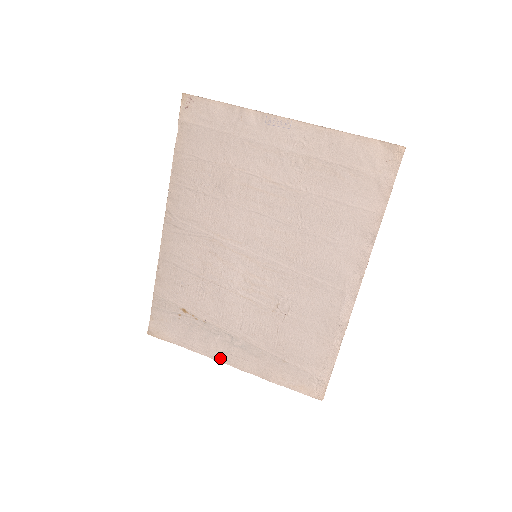
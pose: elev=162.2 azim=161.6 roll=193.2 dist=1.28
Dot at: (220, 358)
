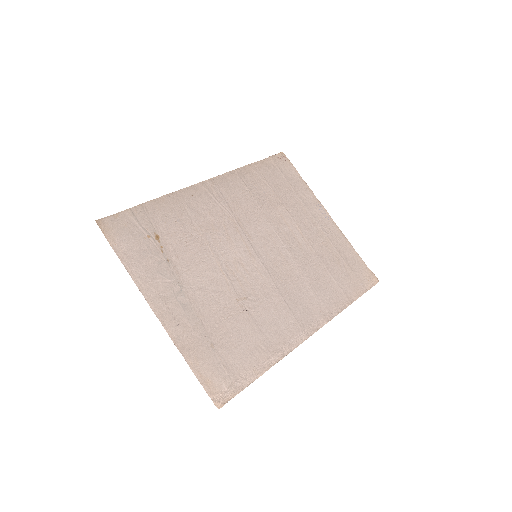
Dot at: (150, 298)
